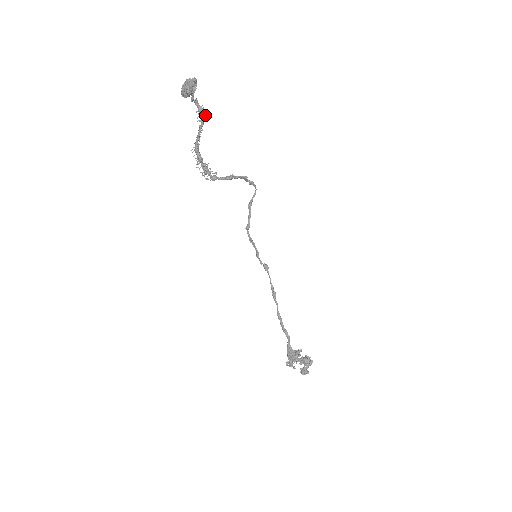
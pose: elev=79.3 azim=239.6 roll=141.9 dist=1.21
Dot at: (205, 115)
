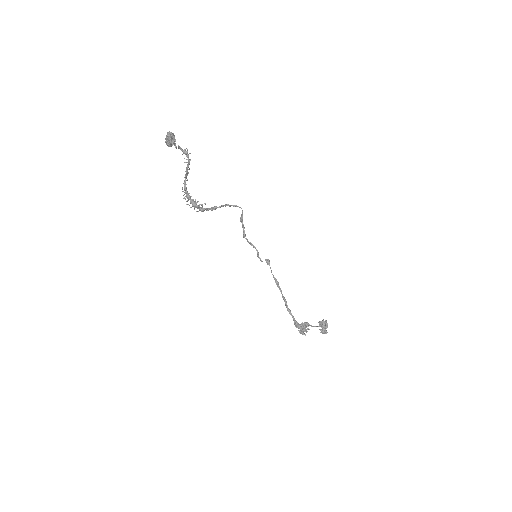
Dot at: occluded
